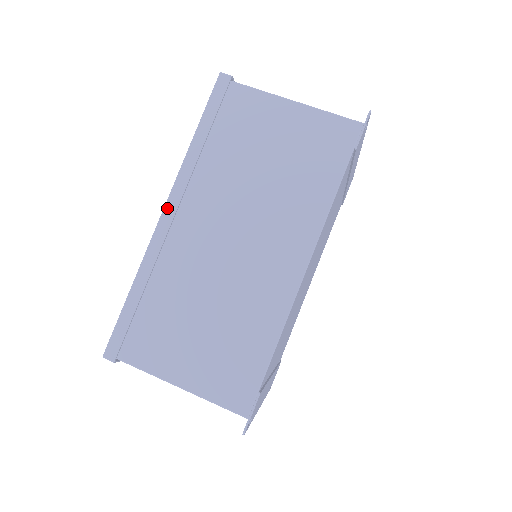
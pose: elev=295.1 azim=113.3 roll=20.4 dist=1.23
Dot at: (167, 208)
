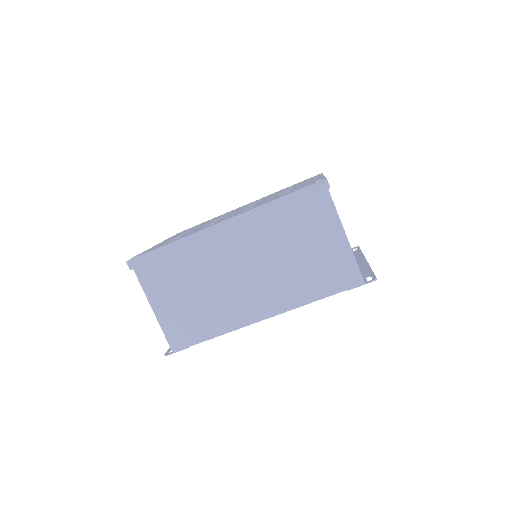
Dot at: (226, 223)
